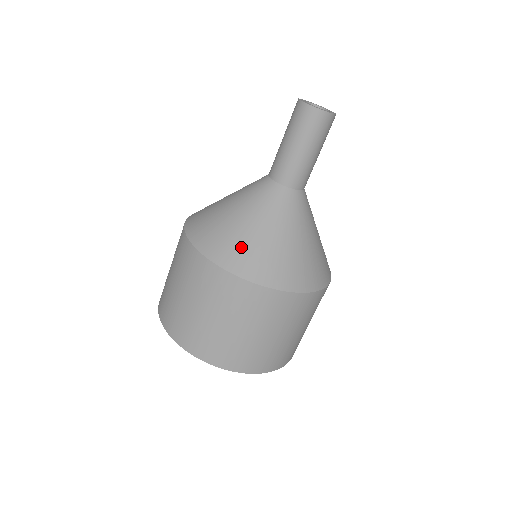
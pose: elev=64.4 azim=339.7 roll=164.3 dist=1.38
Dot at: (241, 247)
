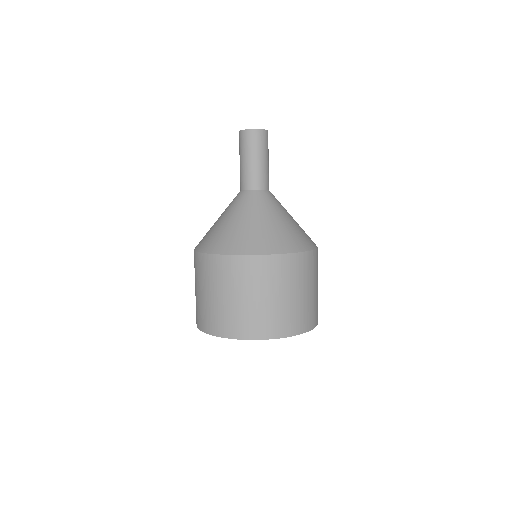
Dot at: (218, 236)
